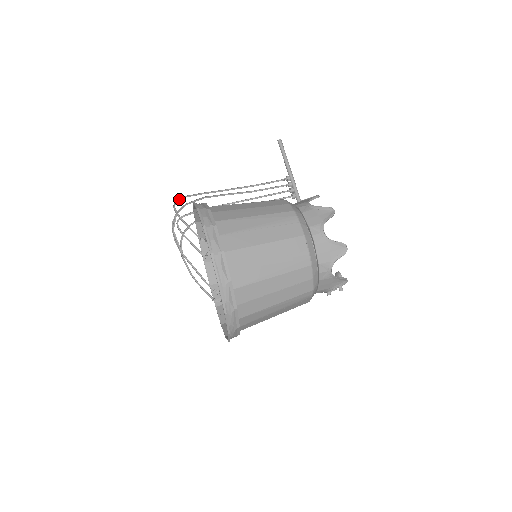
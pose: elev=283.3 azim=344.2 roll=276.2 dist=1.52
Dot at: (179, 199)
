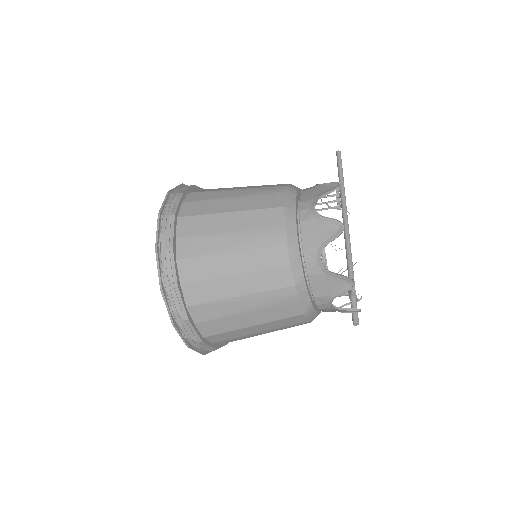
Dot at: occluded
